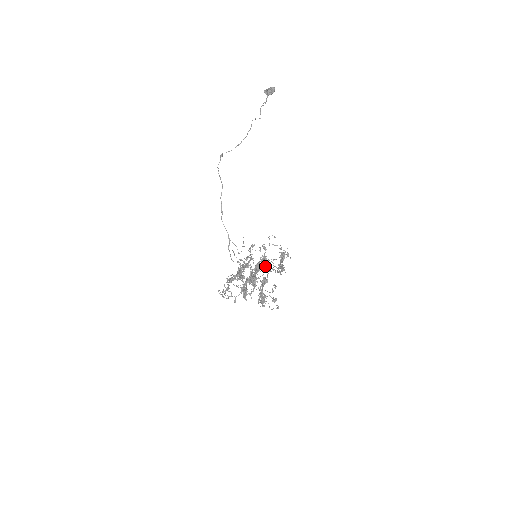
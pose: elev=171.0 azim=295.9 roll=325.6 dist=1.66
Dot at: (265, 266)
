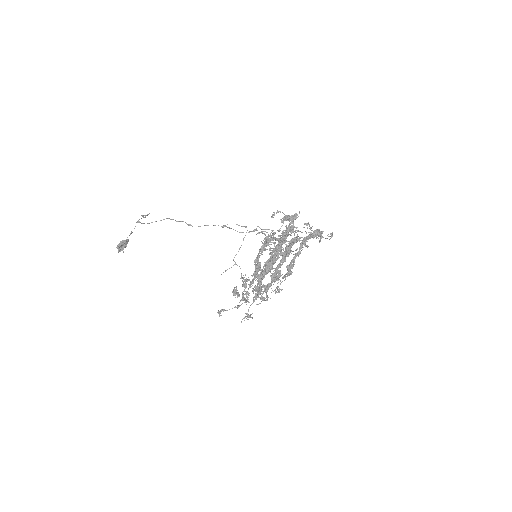
Dot at: (280, 219)
